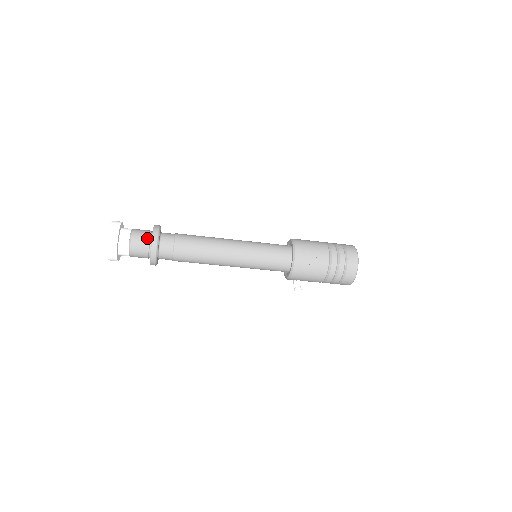
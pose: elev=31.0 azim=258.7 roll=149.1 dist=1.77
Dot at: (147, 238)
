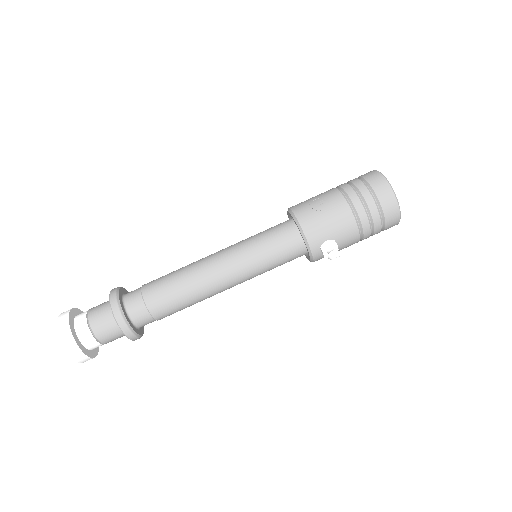
Dot at: (108, 302)
